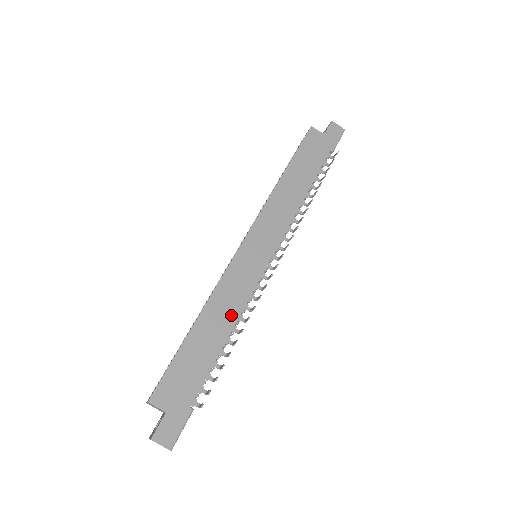
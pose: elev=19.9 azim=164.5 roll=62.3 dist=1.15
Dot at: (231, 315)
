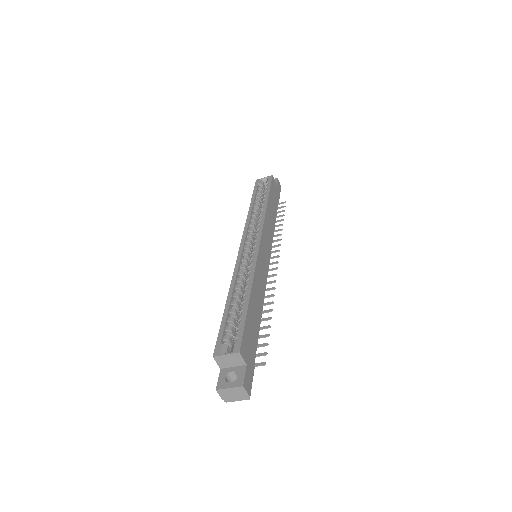
Dot at: (261, 296)
